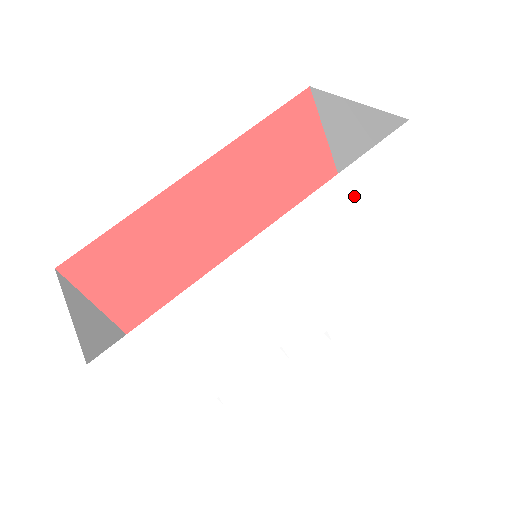
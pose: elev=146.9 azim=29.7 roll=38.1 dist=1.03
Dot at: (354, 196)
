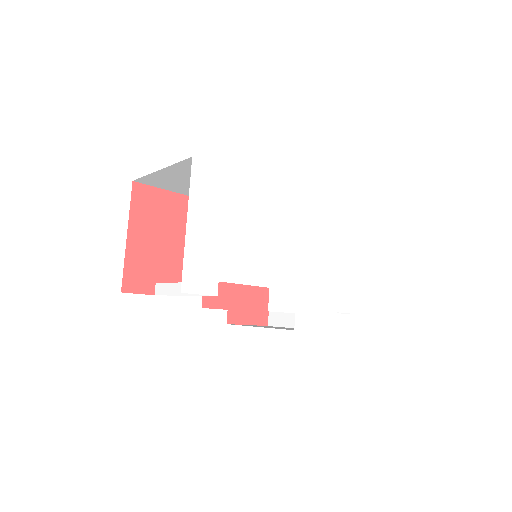
Dot at: (335, 226)
